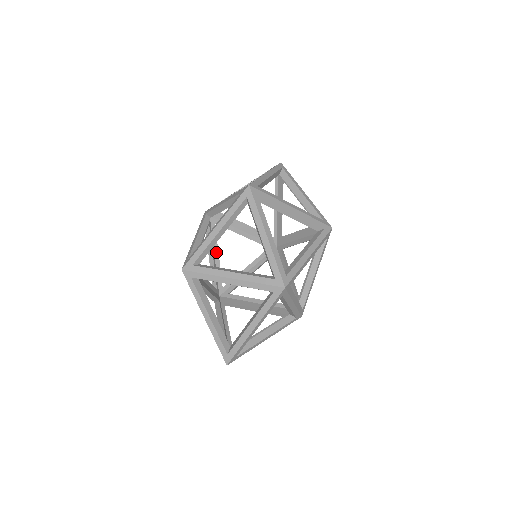
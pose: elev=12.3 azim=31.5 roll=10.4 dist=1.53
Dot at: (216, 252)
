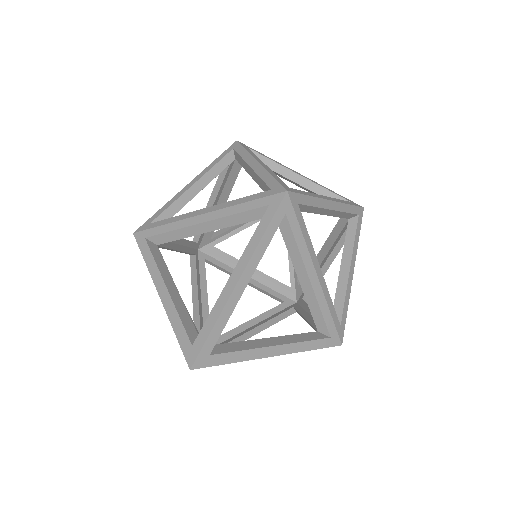
Dot at: (204, 292)
